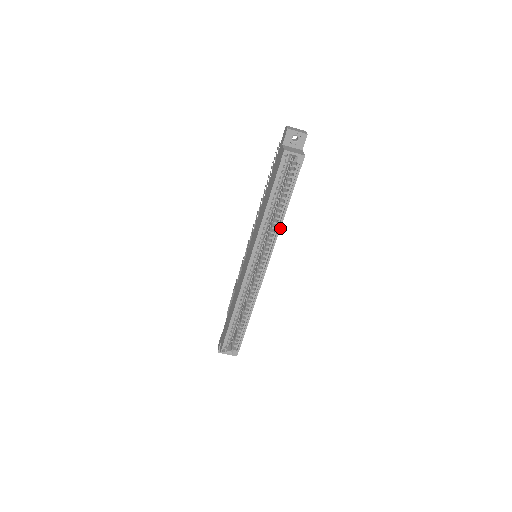
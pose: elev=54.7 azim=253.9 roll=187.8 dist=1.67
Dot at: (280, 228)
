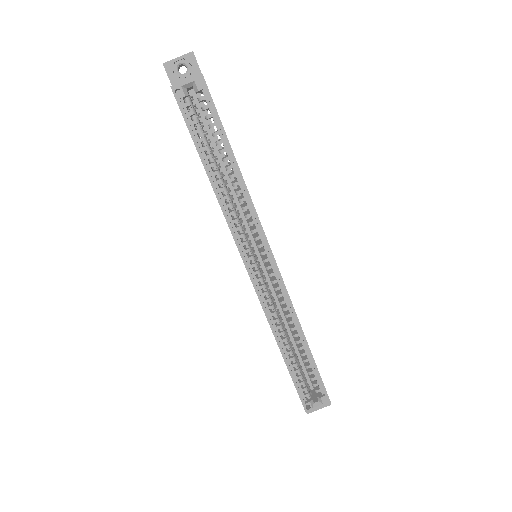
Dot at: (248, 194)
